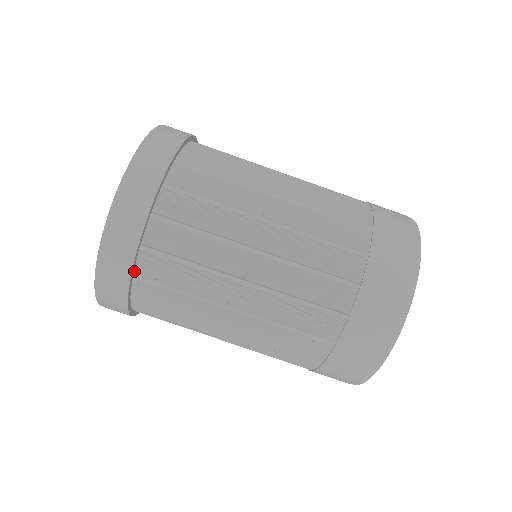
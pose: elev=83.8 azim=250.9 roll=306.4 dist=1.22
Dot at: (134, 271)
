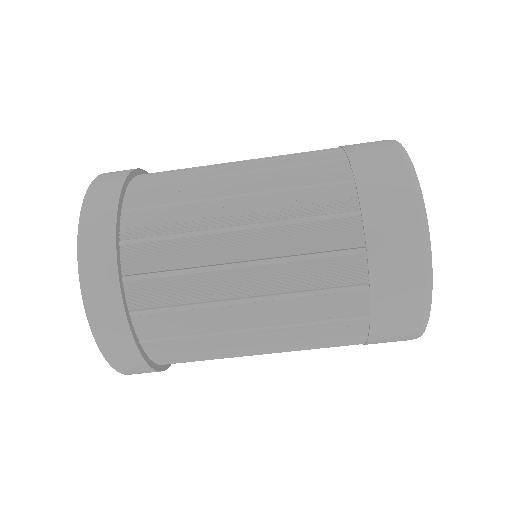
Dot at: (121, 273)
